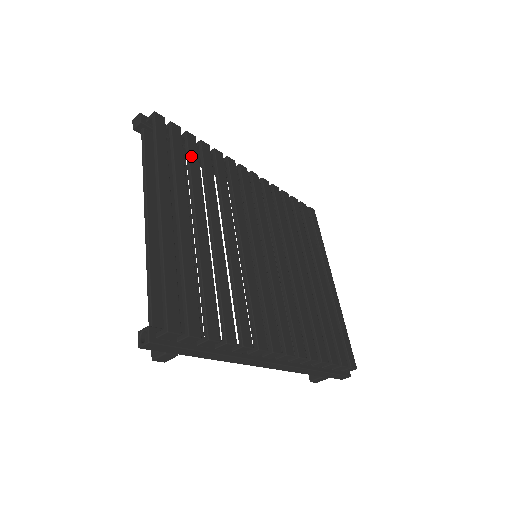
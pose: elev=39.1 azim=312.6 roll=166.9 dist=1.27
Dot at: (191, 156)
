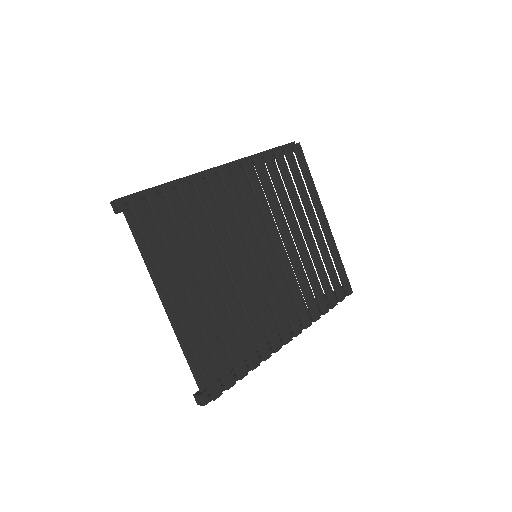
Dot at: (176, 217)
